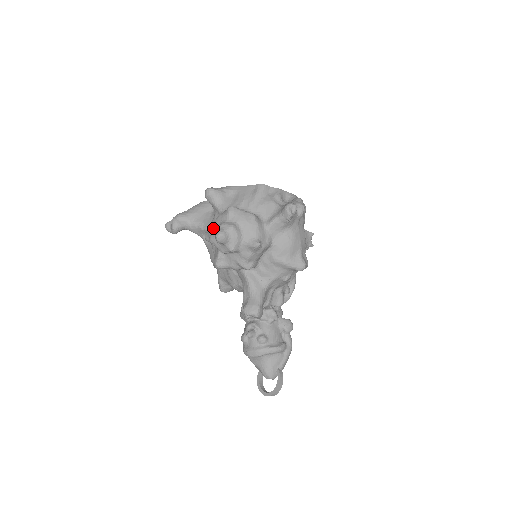
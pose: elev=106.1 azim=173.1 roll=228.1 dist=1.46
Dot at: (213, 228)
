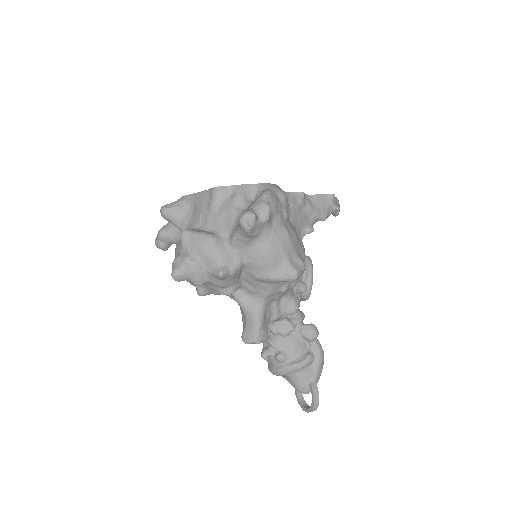
Dot at: occluded
